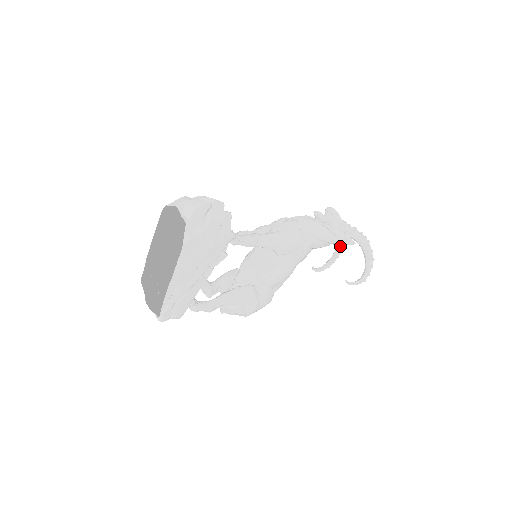
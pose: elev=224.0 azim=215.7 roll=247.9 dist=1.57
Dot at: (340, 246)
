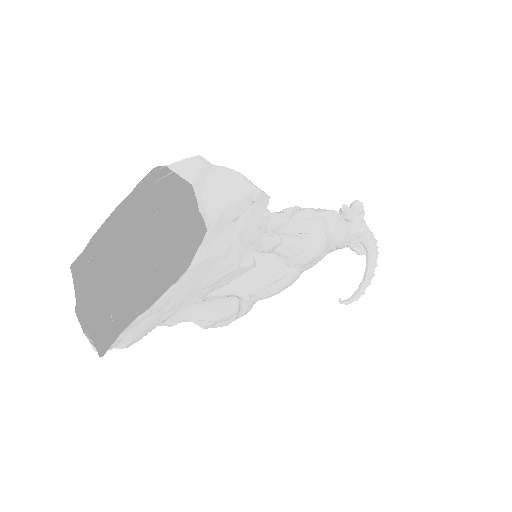
Dot at: occluded
